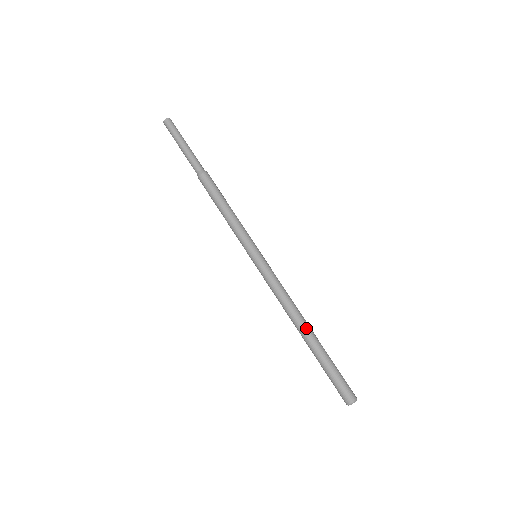
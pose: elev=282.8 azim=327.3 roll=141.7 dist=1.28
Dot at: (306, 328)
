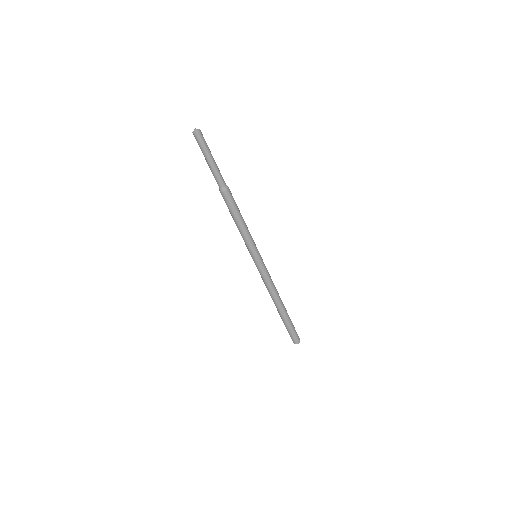
Dot at: (278, 306)
